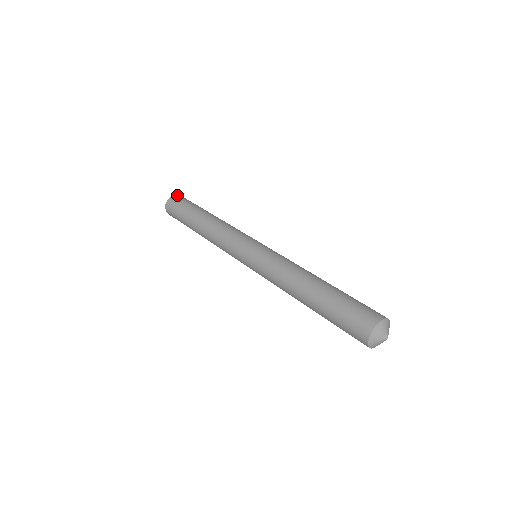
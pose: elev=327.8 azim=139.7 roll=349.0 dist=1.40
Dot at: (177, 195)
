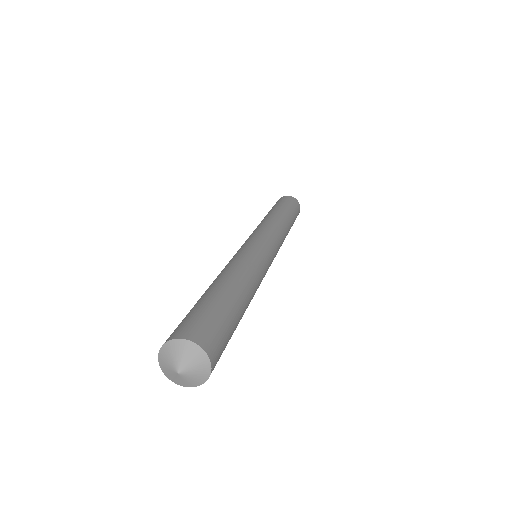
Dot at: (293, 197)
